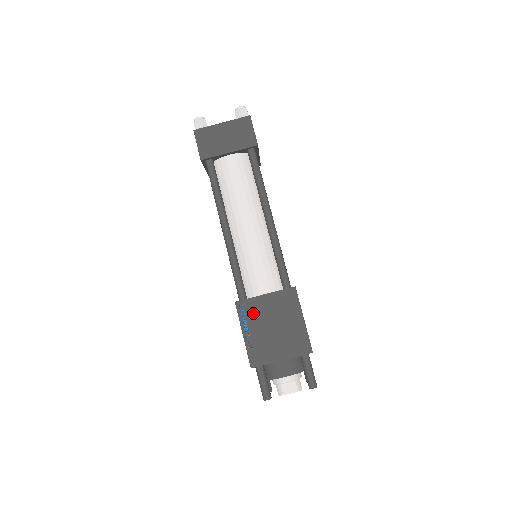
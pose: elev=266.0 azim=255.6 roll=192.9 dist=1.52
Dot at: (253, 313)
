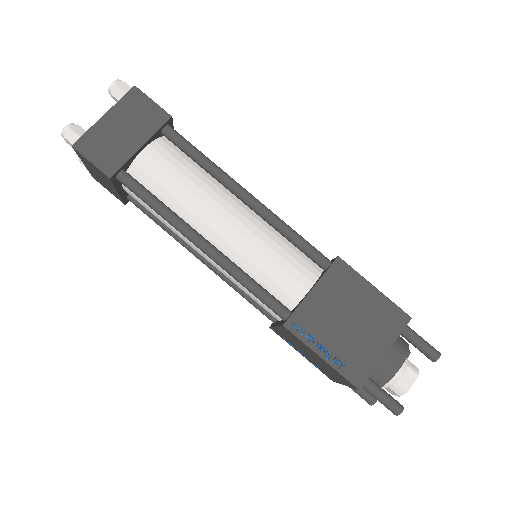
Dot at: (314, 323)
